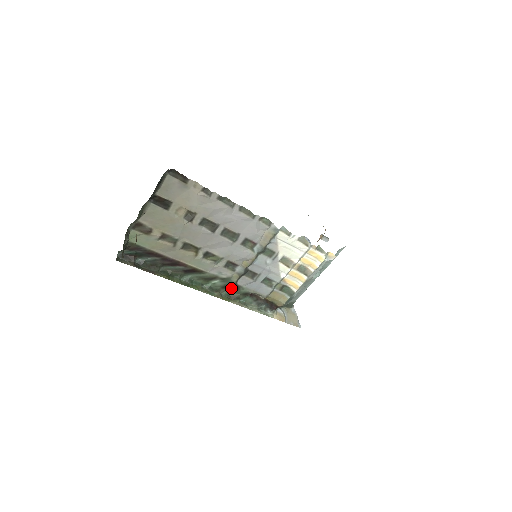
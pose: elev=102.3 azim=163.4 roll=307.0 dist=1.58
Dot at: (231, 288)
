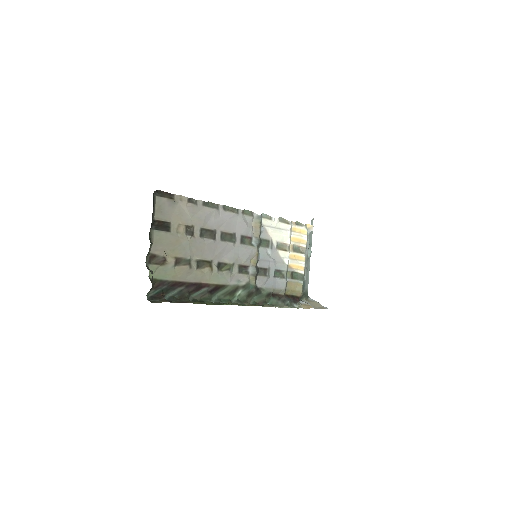
Dot at: (254, 295)
